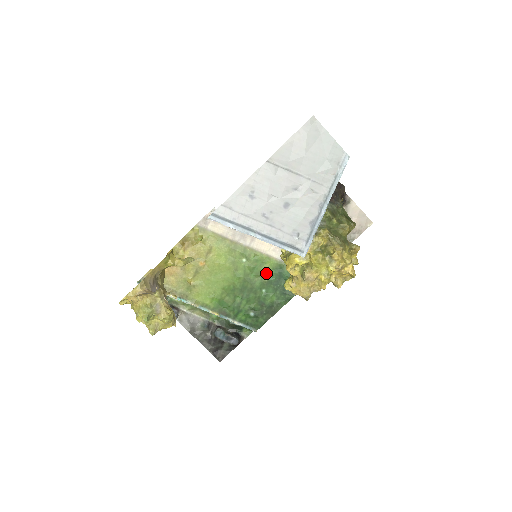
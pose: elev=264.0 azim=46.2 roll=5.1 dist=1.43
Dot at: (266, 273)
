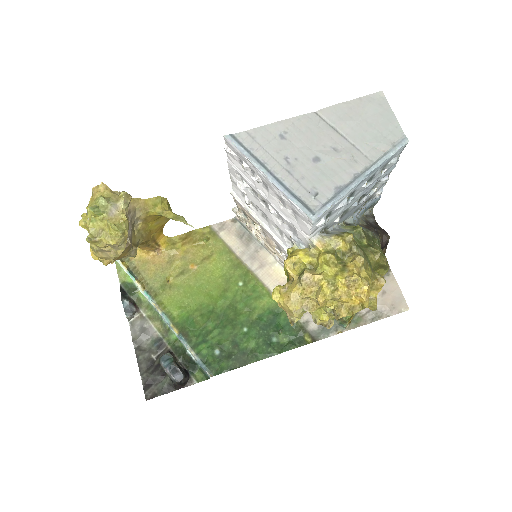
Dot at: (258, 310)
